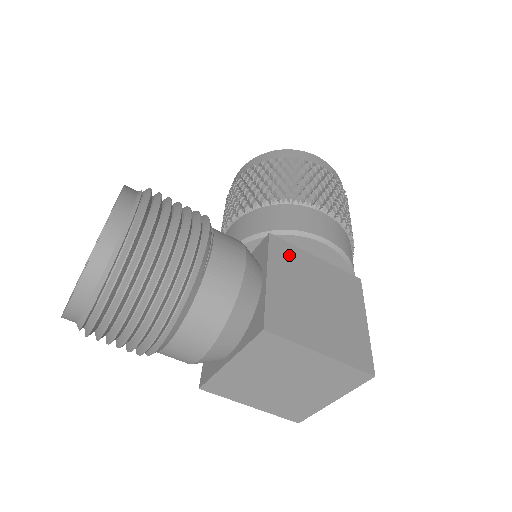
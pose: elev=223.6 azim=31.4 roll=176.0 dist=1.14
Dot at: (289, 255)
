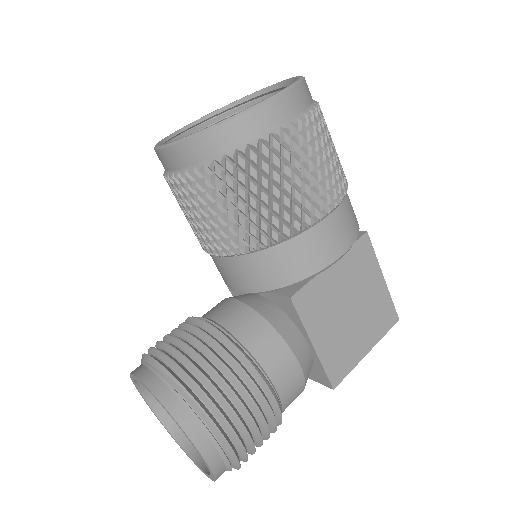
Dot at: (314, 298)
